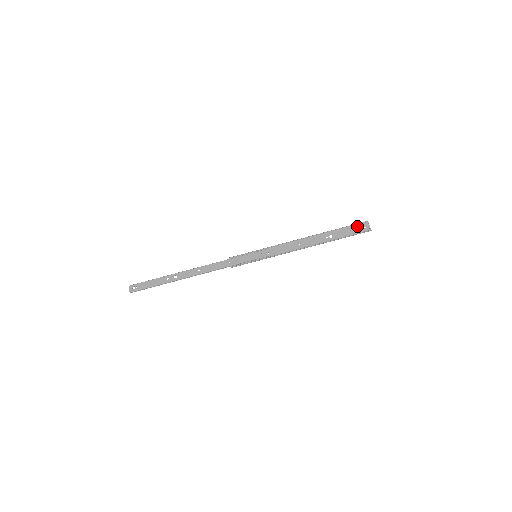
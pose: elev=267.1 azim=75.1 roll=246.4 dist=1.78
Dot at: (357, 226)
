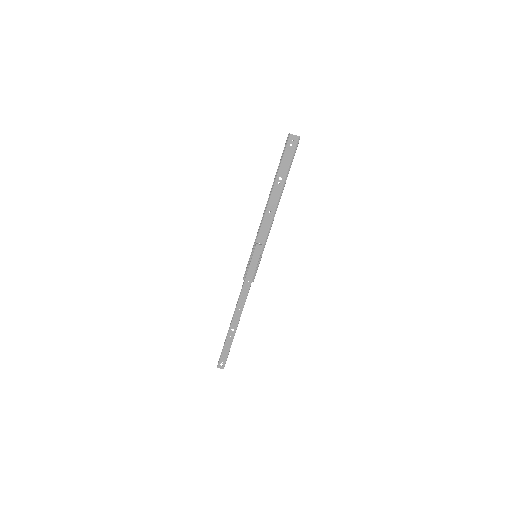
Dot at: (286, 147)
